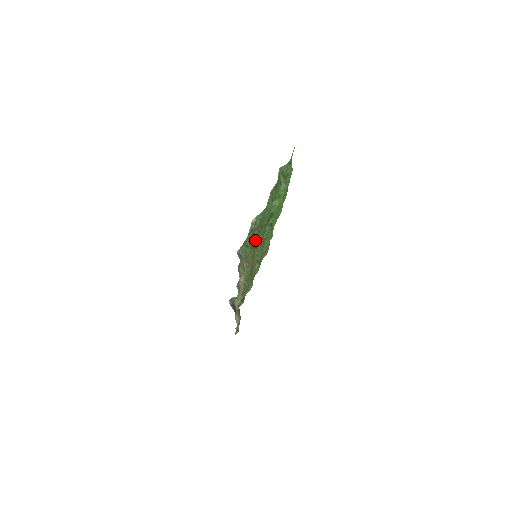
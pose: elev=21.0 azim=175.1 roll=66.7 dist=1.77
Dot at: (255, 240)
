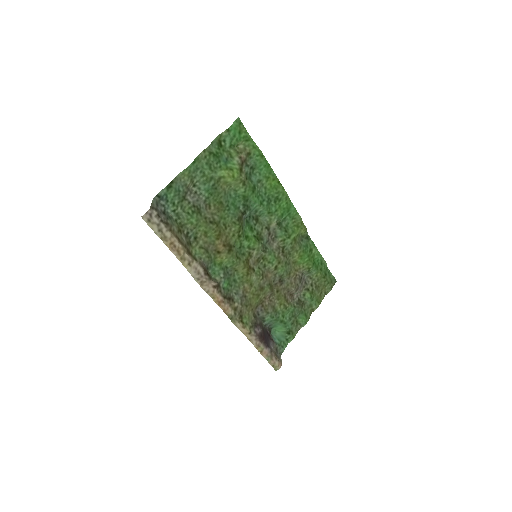
Dot at: (213, 216)
